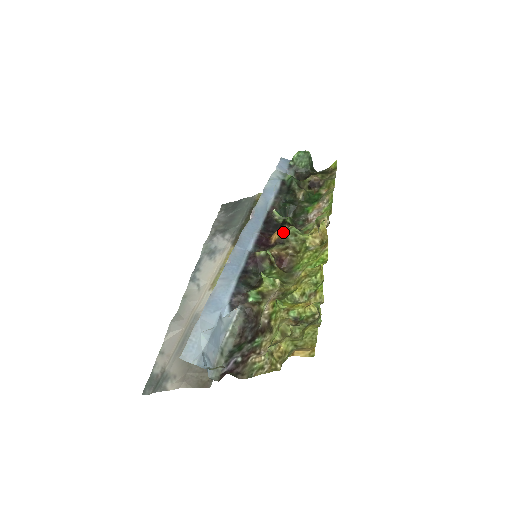
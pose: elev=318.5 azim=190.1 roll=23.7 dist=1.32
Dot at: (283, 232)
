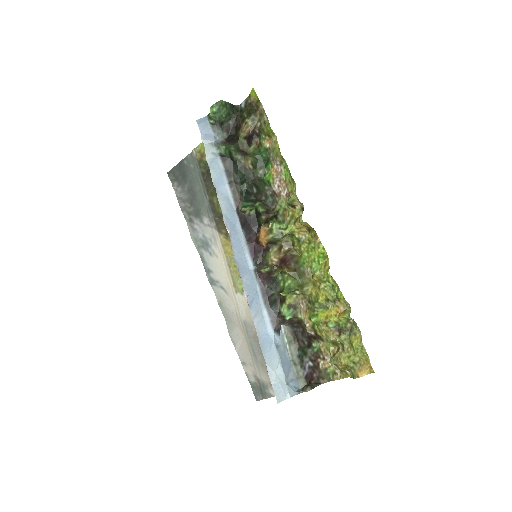
Dot at: (268, 236)
